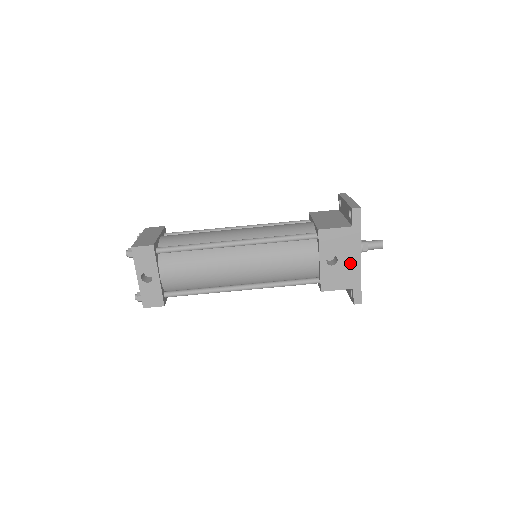
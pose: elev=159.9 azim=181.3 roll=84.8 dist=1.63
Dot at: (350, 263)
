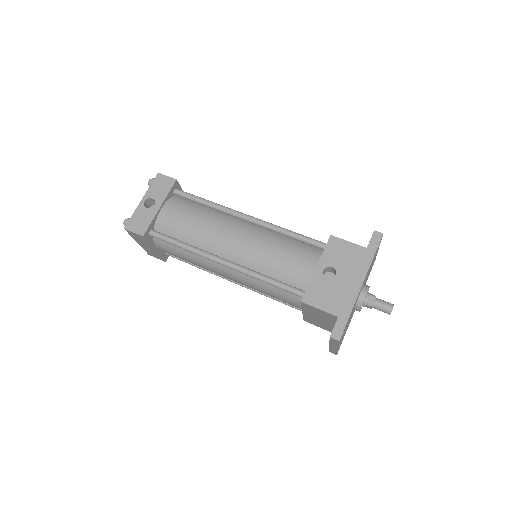
Dot at: (347, 285)
